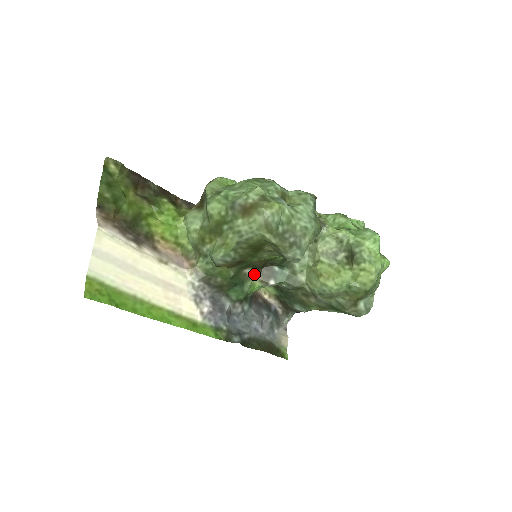
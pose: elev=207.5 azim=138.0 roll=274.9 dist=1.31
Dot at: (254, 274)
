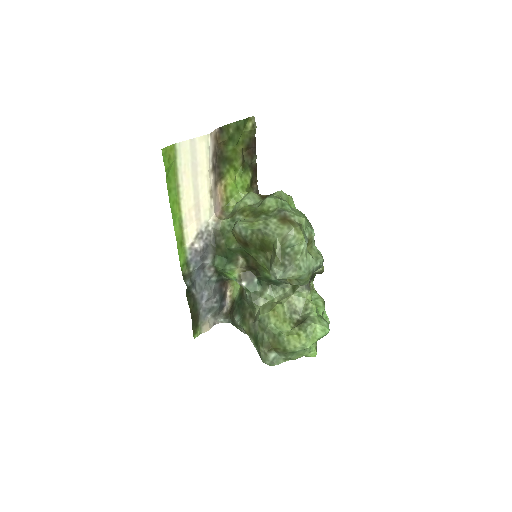
Dot at: (242, 266)
